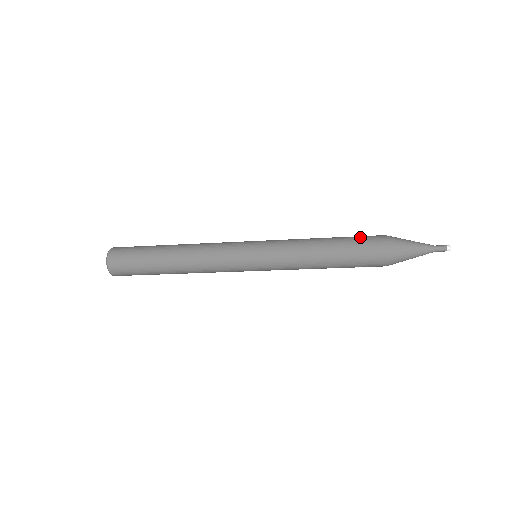
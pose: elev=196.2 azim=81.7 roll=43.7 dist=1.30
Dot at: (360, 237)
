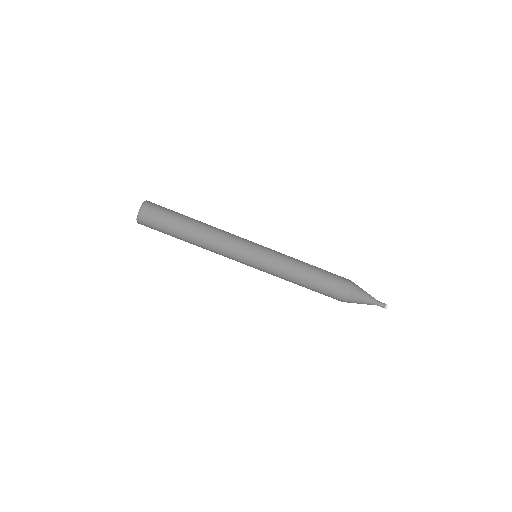
Dot at: occluded
